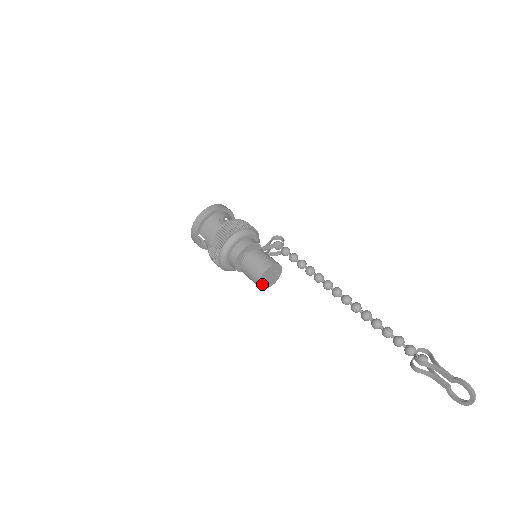
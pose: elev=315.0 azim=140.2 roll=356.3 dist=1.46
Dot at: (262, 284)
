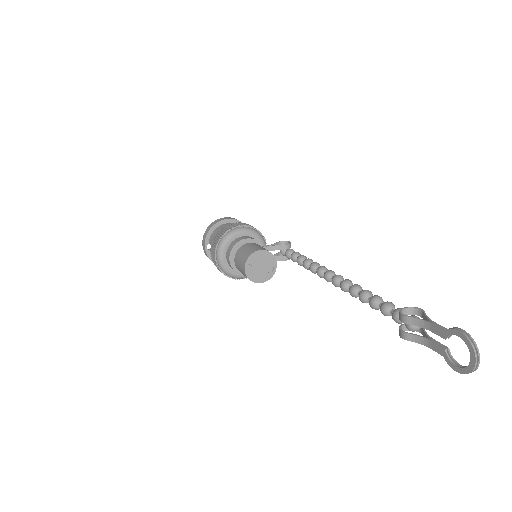
Dot at: (250, 273)
